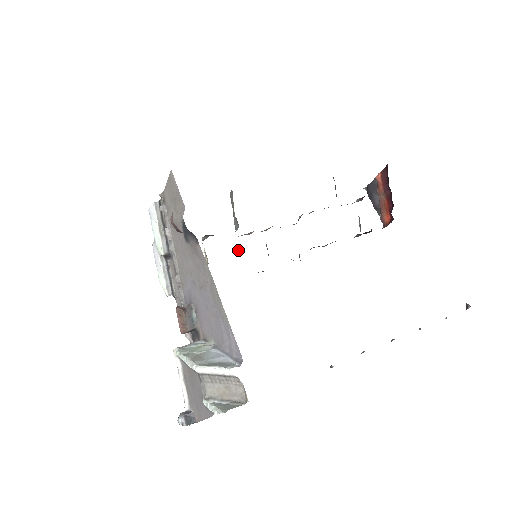
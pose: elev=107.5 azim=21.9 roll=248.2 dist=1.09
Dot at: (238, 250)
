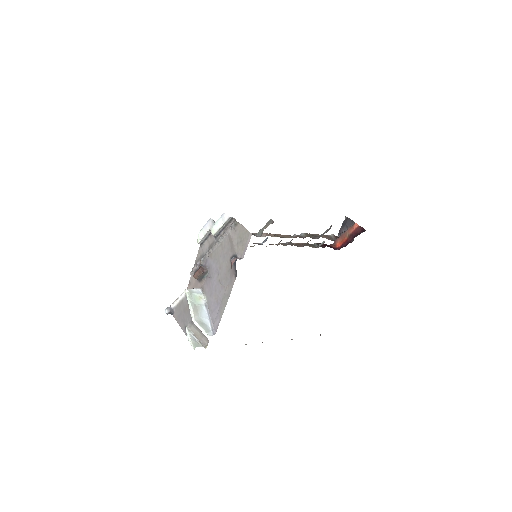
Dot at: occluded
